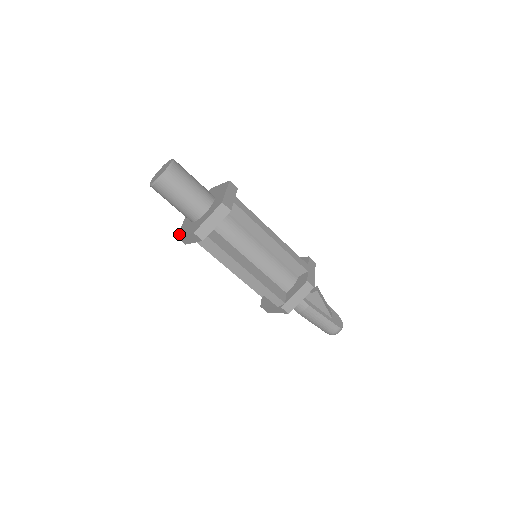
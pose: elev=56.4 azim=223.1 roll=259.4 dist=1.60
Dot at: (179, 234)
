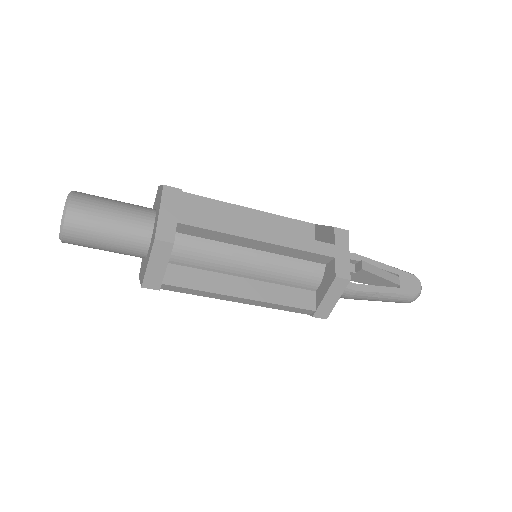
Dot at: (139, 273)
